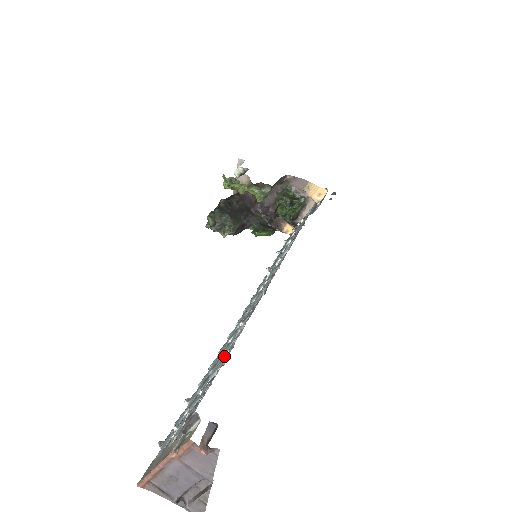
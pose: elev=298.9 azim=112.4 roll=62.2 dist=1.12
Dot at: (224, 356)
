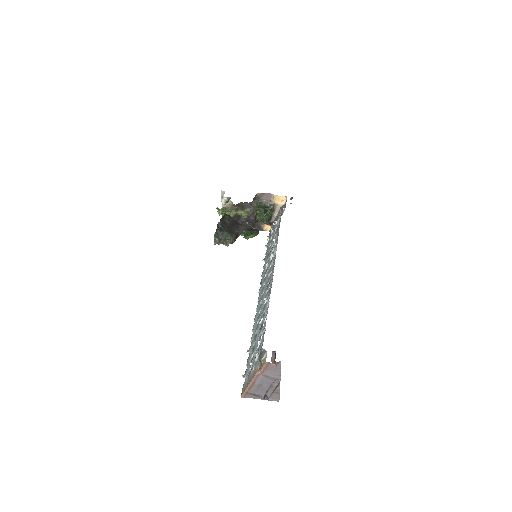
Dot at: (265, 320)
